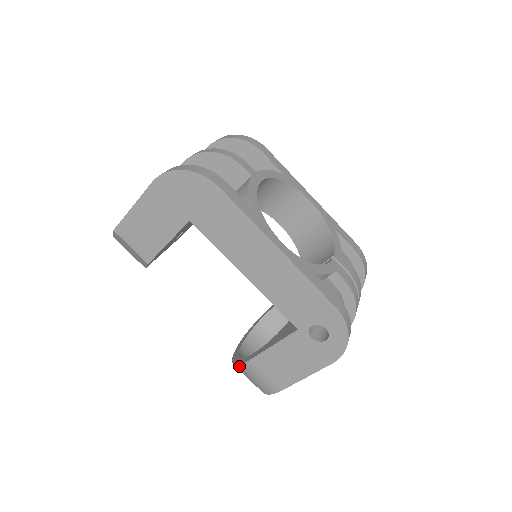
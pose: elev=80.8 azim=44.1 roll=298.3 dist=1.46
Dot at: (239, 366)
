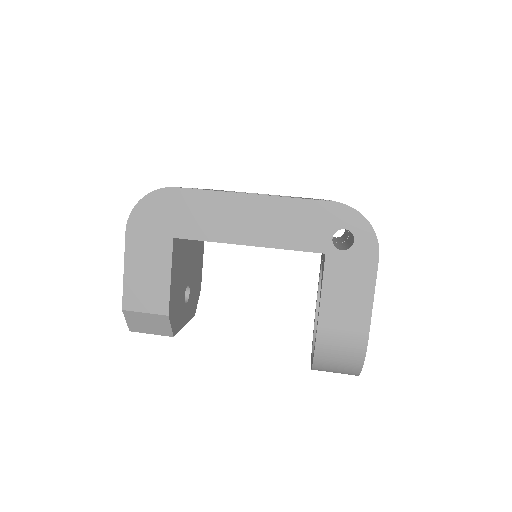
Dot at: (316, 353)
